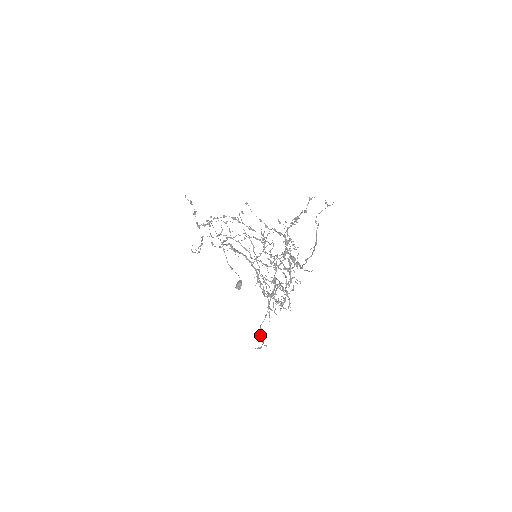
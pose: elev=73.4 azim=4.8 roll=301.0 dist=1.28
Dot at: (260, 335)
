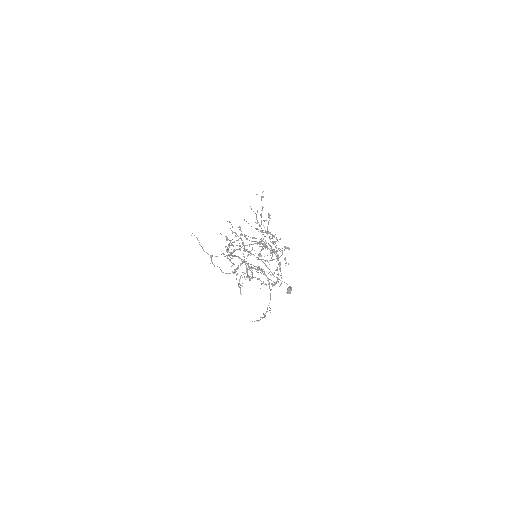
Dot at: (265, 313)
